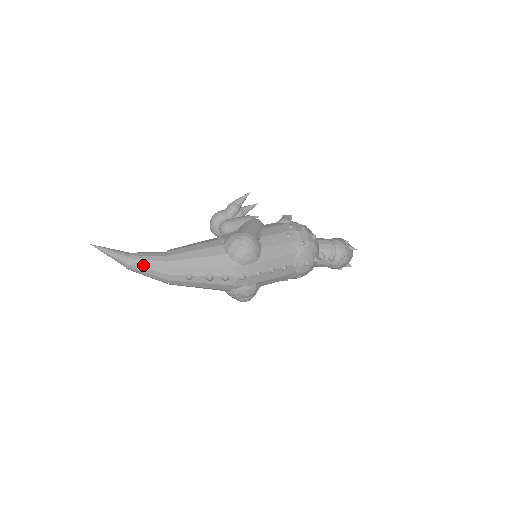
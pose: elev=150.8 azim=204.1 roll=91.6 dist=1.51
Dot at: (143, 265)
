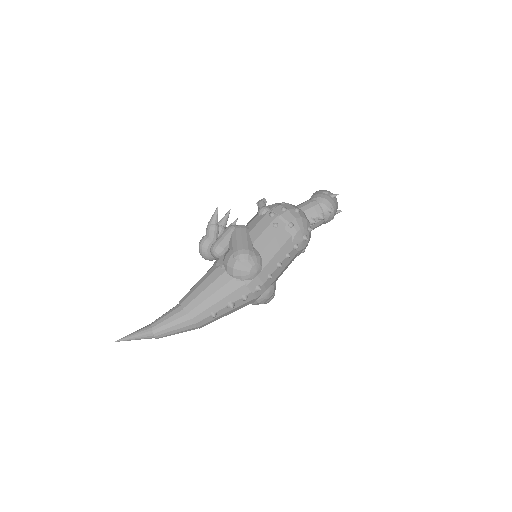
Dot at: (168, 329)
